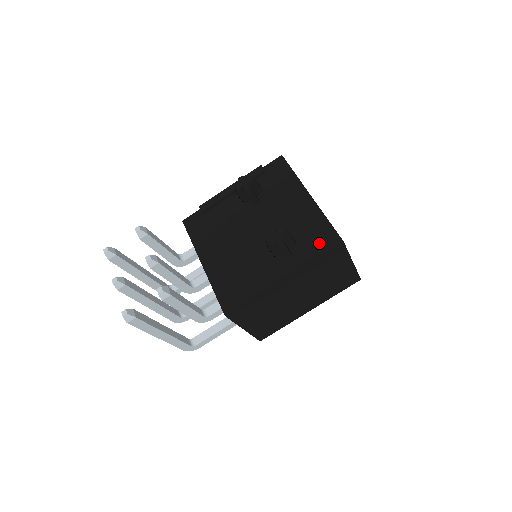
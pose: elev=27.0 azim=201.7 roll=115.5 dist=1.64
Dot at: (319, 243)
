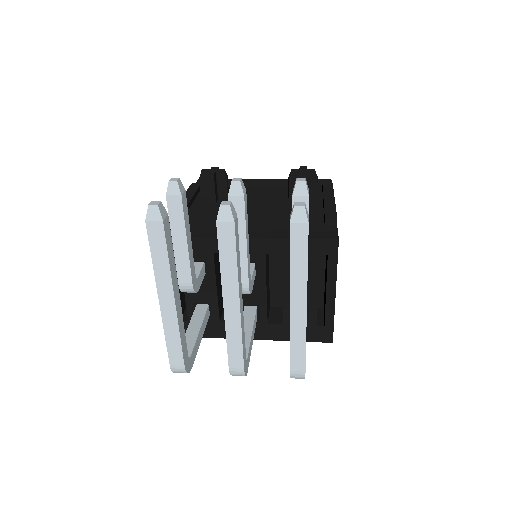
Dot at: (319, 185)
